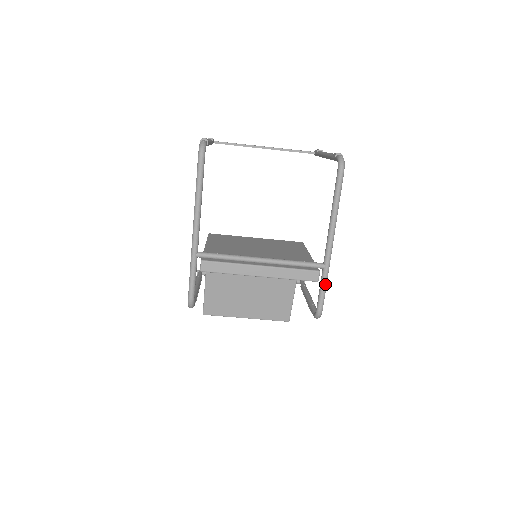
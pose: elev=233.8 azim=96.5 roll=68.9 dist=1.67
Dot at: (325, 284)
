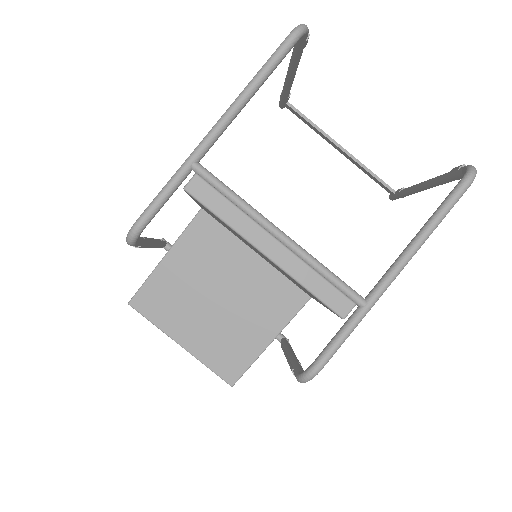
Dot at: (349, 331)
